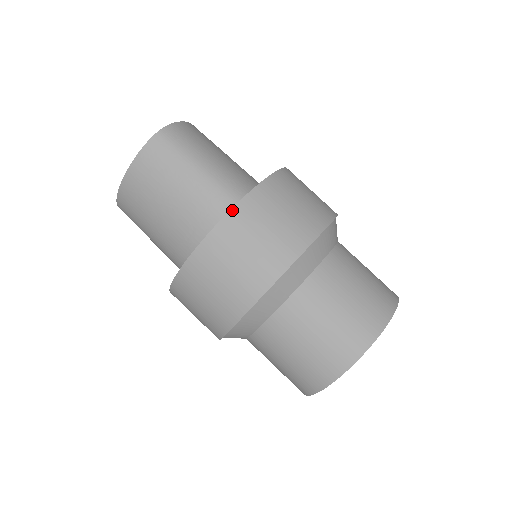
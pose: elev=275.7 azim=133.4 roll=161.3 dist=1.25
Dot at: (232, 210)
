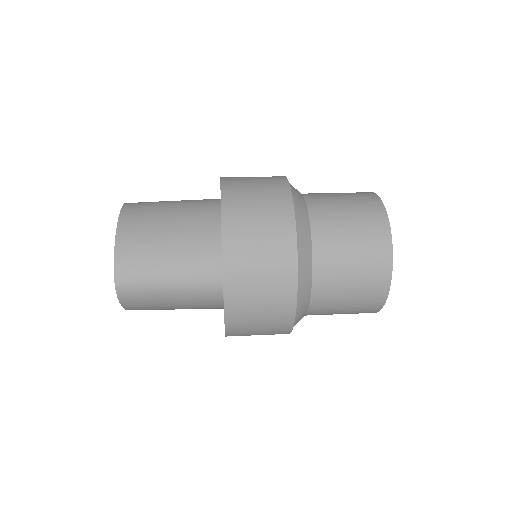
Dot at: occluded
